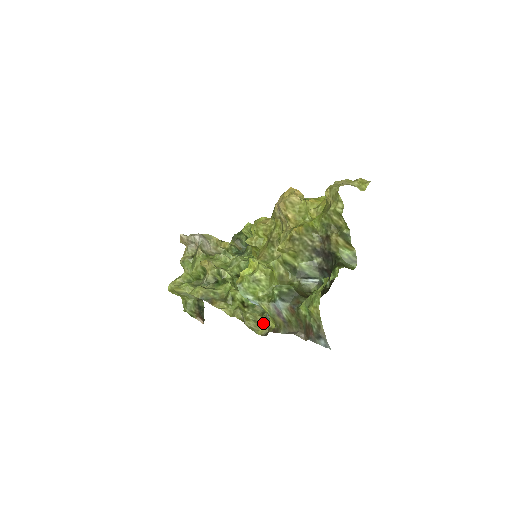
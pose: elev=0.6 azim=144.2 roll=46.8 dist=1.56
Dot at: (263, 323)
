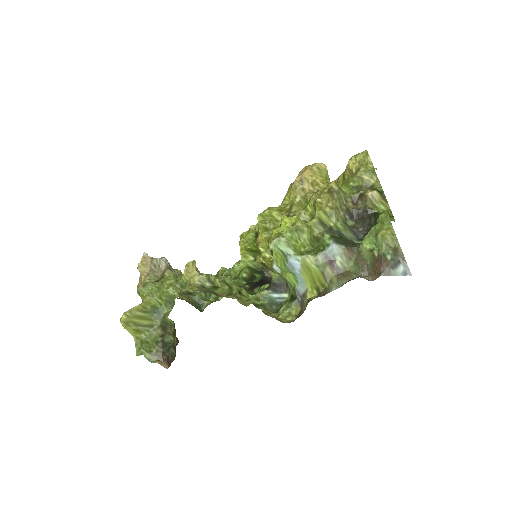
Dot at: (284, 315)
